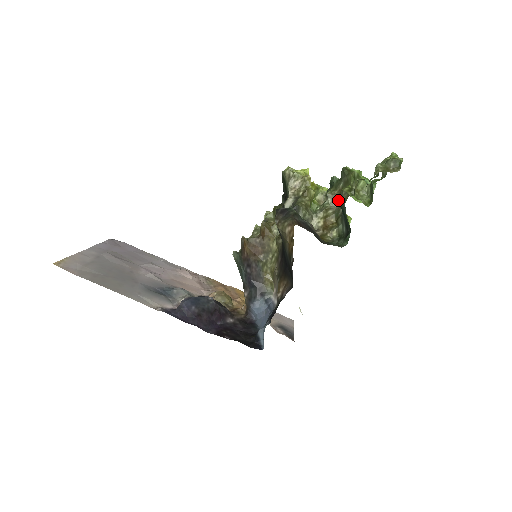
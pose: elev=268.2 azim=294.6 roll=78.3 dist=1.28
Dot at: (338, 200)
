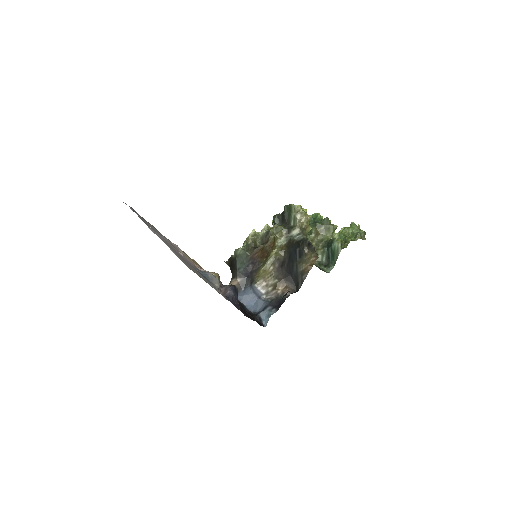
Dot at: (317, 236)
